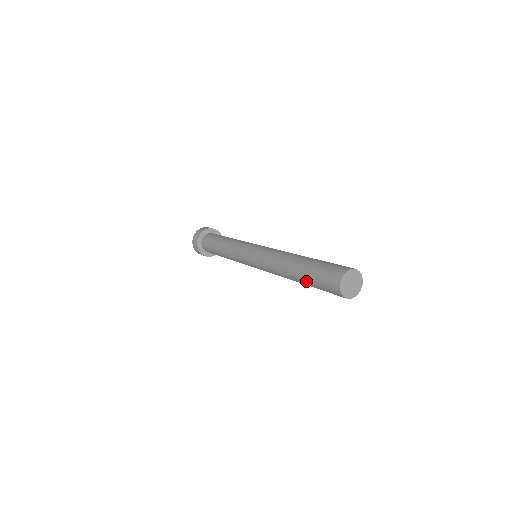
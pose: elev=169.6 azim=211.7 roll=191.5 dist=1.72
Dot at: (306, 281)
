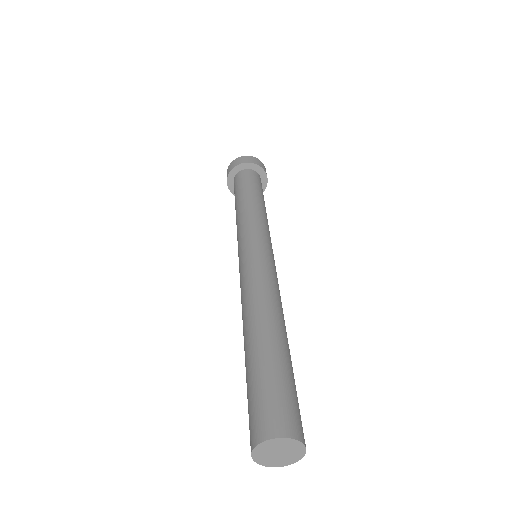
Dot at: occluded
